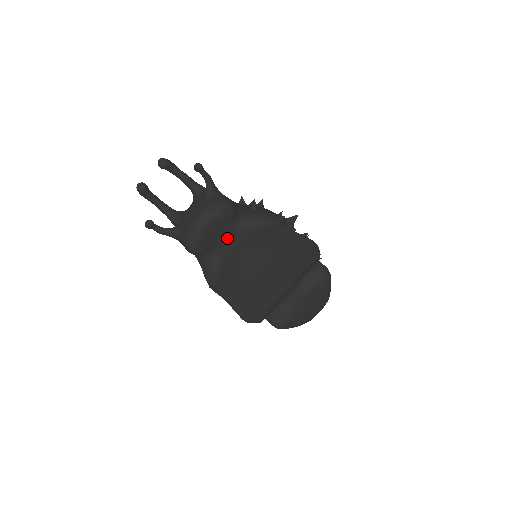
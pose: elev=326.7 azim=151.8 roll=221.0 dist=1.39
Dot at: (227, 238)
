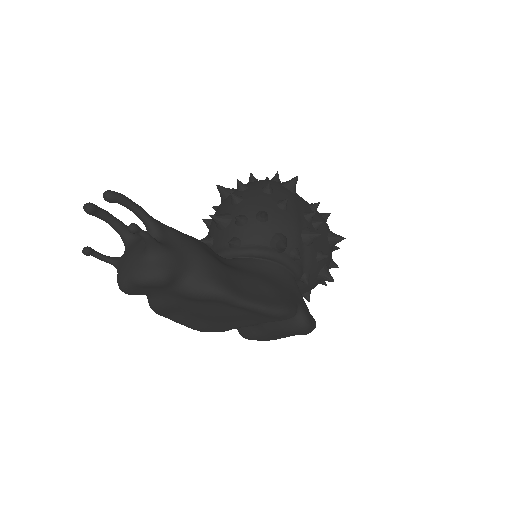
Dot at: (165, 291)
